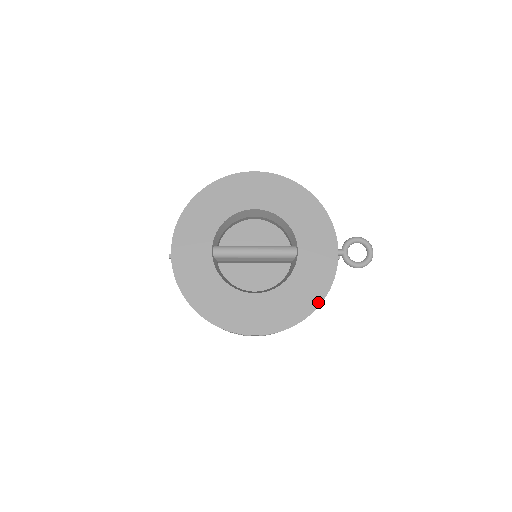
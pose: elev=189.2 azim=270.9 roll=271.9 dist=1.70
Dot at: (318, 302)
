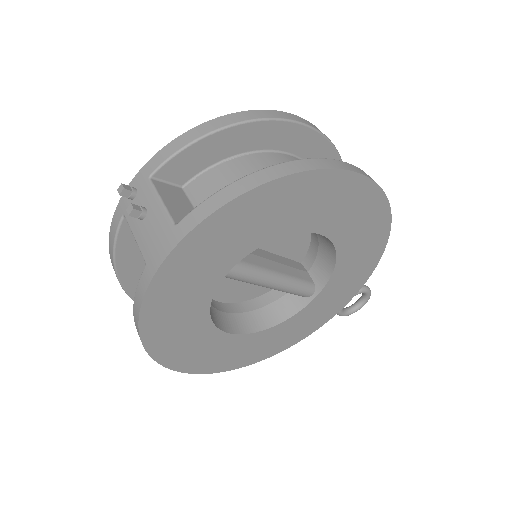
Dot at: (284, 349)
